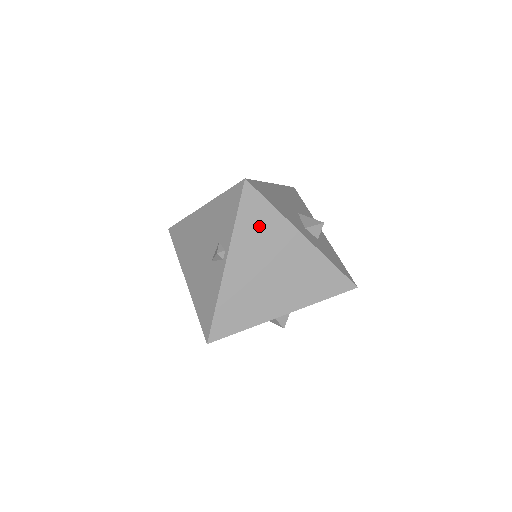
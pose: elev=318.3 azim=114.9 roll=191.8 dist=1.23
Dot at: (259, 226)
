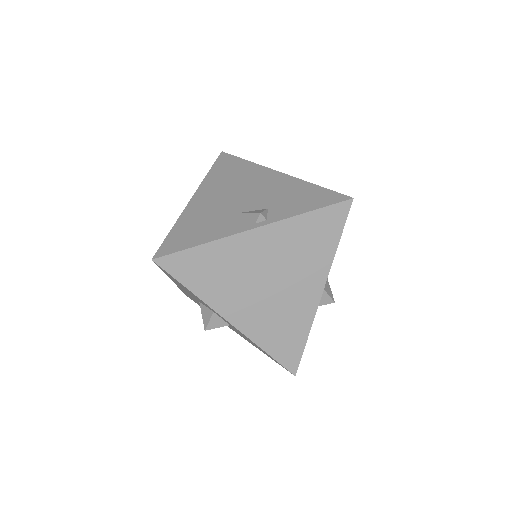
Dot at: (312, 240)
